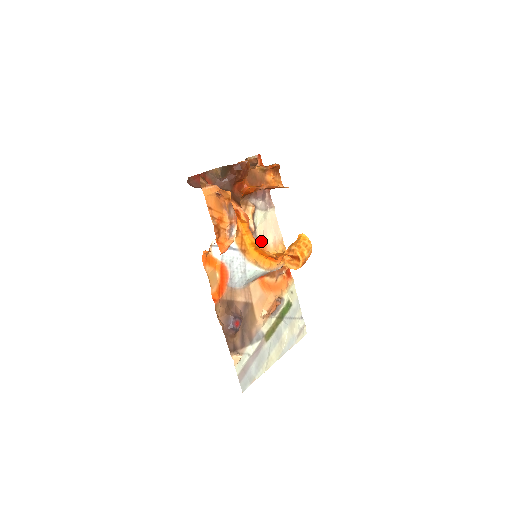
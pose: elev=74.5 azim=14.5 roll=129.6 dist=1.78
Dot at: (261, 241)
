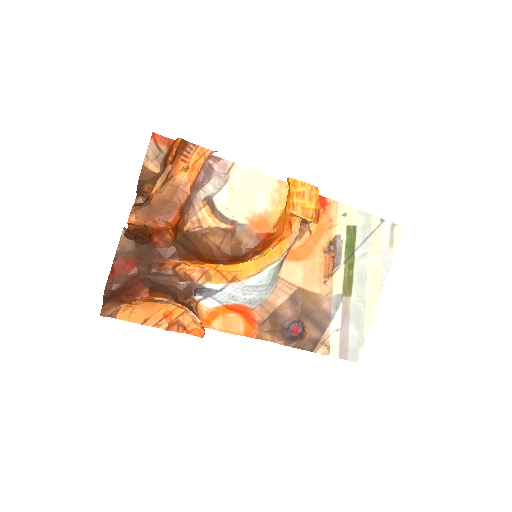
Dot at: (252, 220)
